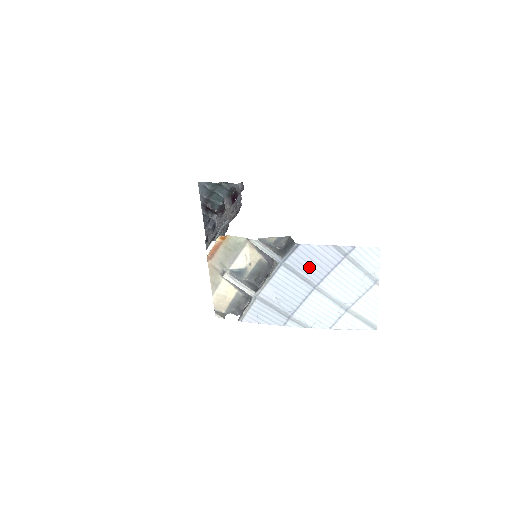
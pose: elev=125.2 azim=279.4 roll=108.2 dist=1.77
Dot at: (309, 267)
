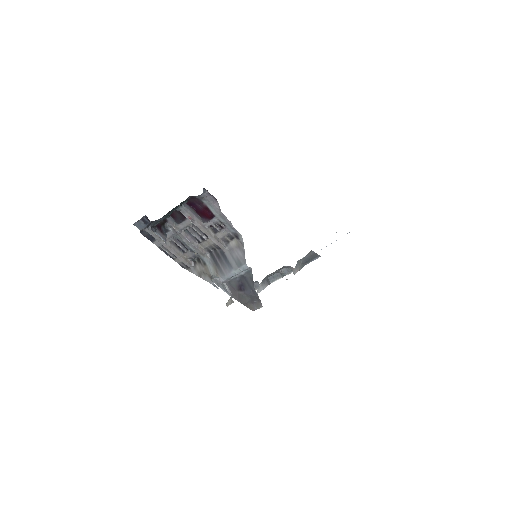
Dot at: occluded
